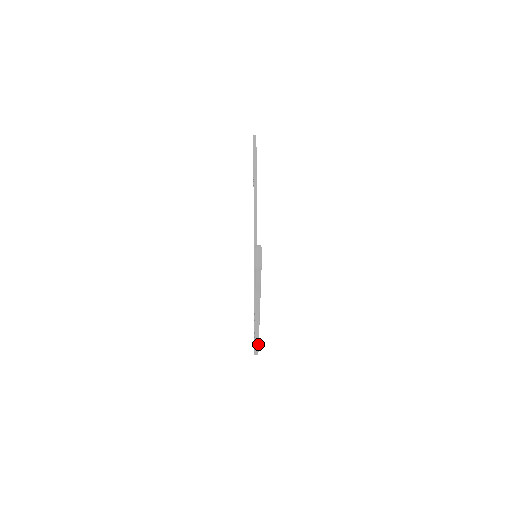
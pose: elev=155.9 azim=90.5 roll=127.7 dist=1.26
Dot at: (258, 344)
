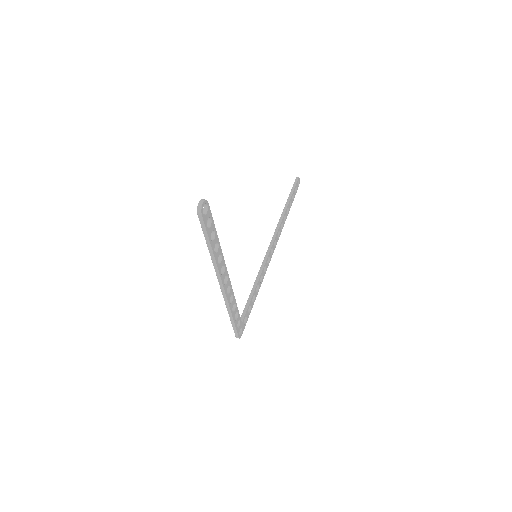
Dot at: (233, 320)
